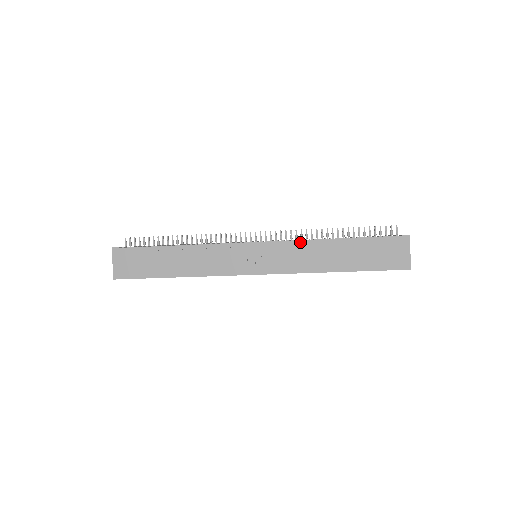
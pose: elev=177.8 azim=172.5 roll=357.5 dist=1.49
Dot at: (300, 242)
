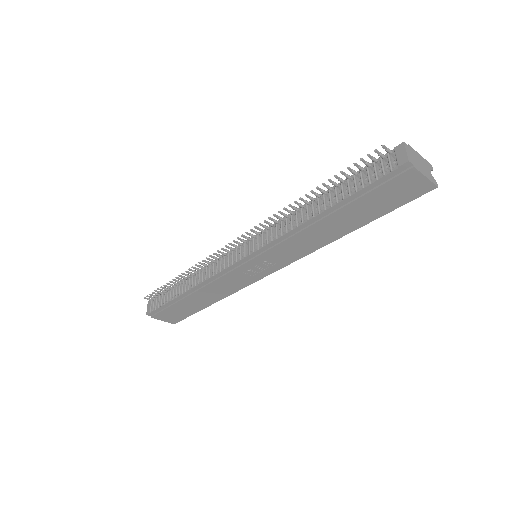
Dot at: (285, 236)
